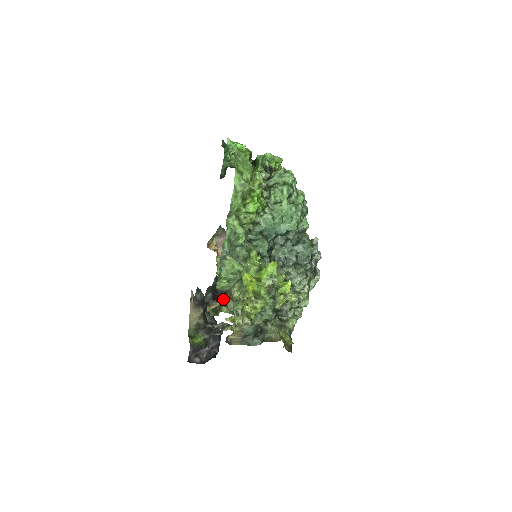
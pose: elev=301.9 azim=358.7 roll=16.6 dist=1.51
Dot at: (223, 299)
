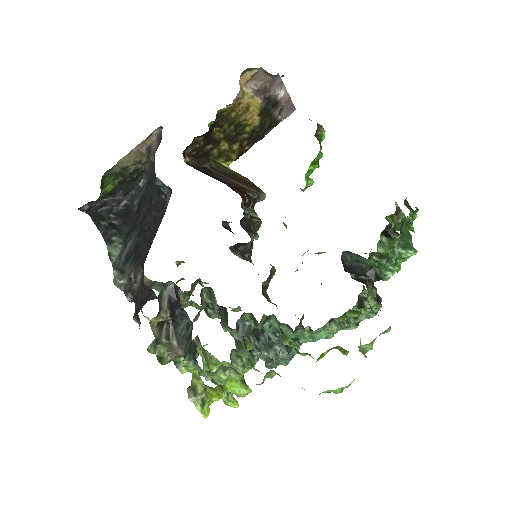
Dot at: (177, 348)
